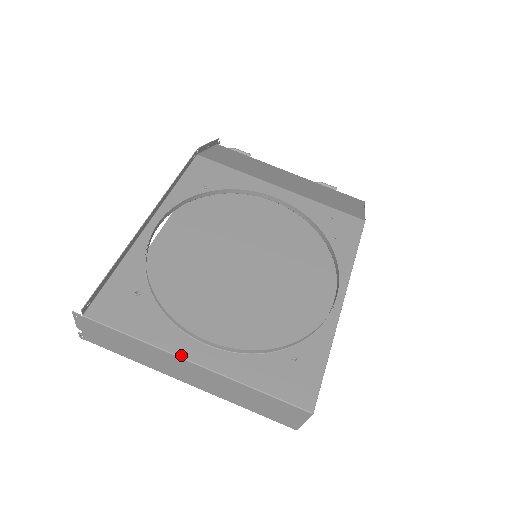
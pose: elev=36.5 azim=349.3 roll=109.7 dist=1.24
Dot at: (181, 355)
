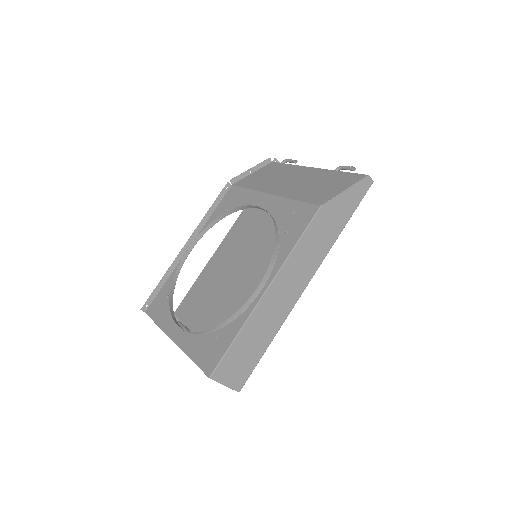
Dot at: (169, 335)
